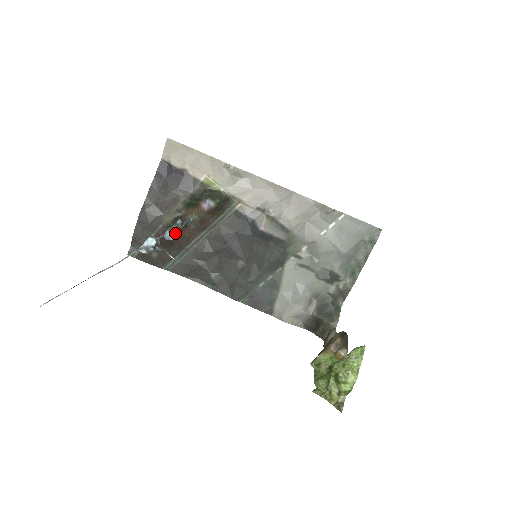
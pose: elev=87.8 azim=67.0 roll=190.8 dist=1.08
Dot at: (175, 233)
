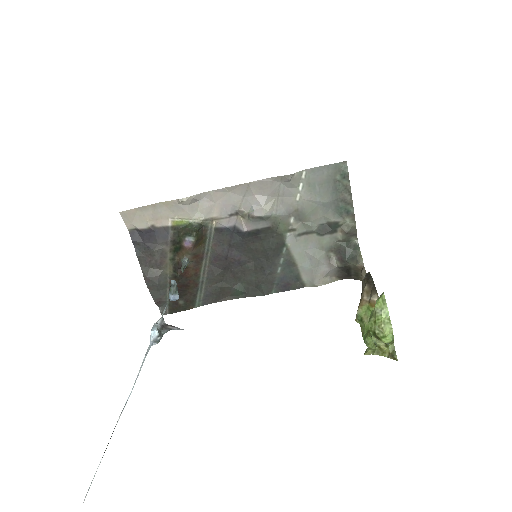
Dot at: (176, 292)
